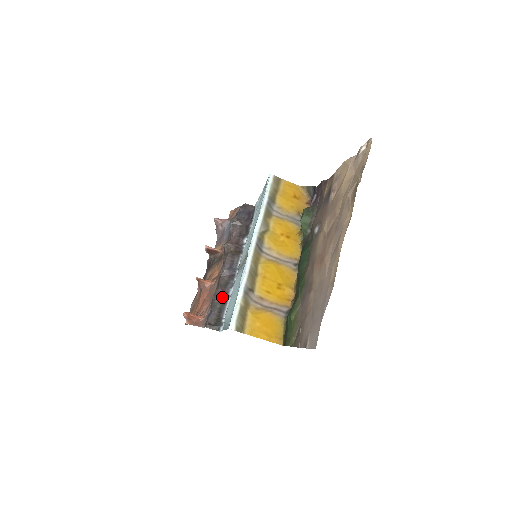
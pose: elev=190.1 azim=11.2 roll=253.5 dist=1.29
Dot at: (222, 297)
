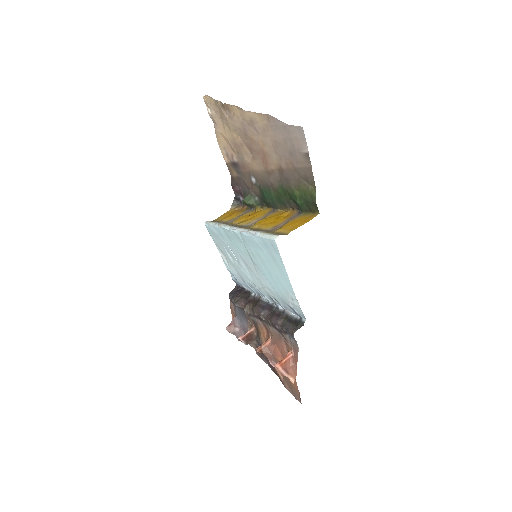
Dot at: (280, 317)
